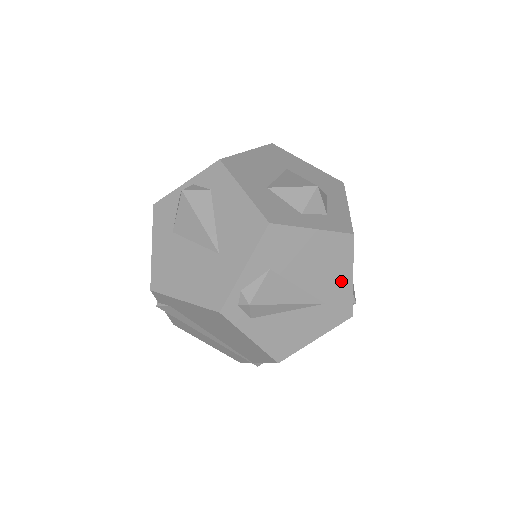
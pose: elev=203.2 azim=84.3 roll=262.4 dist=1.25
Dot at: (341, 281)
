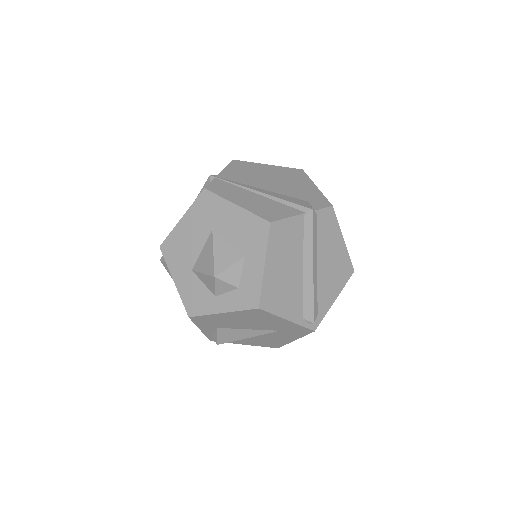
Dot at: (280, 323)
